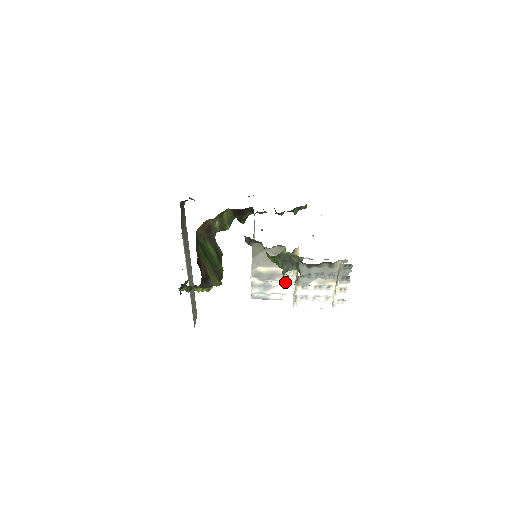
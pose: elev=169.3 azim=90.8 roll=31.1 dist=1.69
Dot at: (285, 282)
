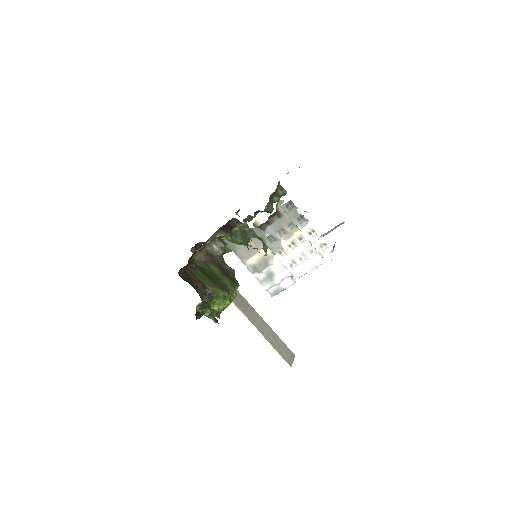
Dot at: occluded
